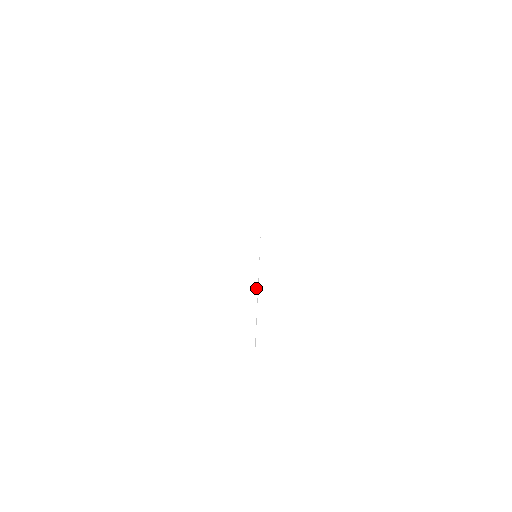
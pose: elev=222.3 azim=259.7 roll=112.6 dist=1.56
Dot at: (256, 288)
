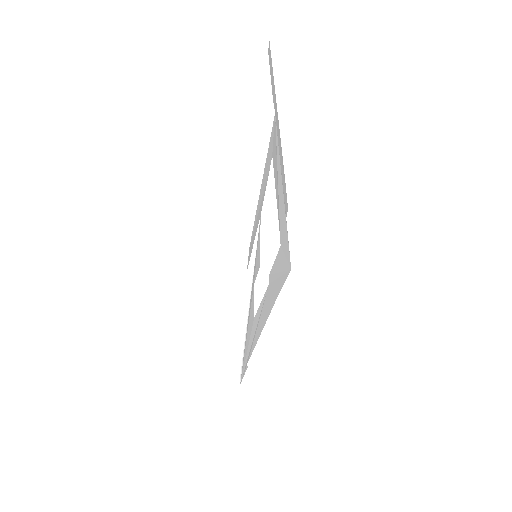
Dot at: (248, 292)
